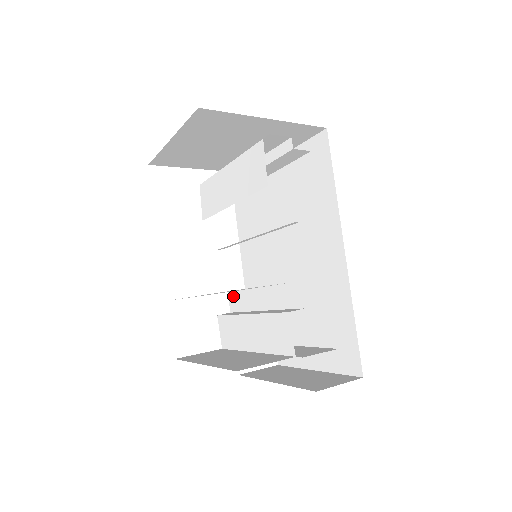
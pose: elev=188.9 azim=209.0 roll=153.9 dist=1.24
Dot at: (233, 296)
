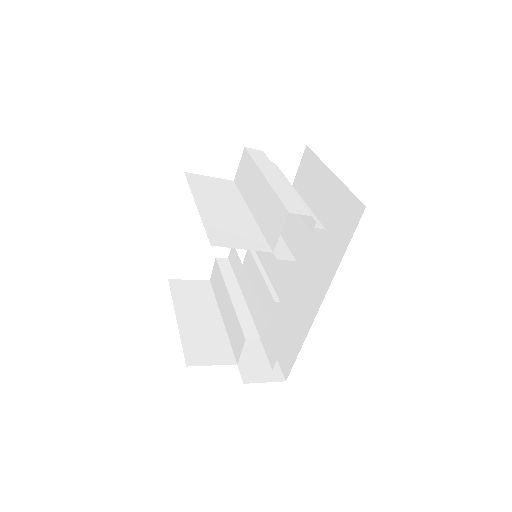
Dot at: (234, 252)
